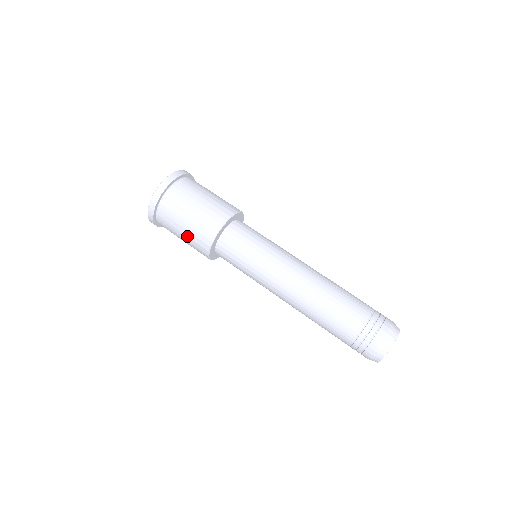
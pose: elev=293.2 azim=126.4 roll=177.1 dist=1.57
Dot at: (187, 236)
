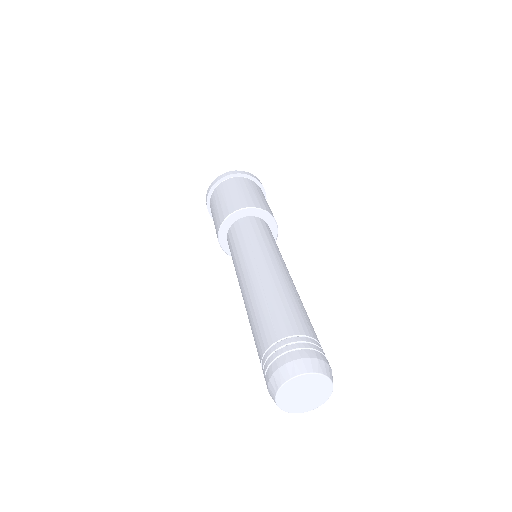
Dot at: (218, 210)
